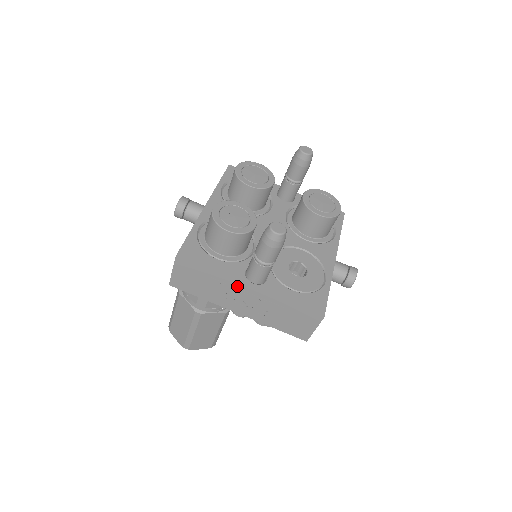
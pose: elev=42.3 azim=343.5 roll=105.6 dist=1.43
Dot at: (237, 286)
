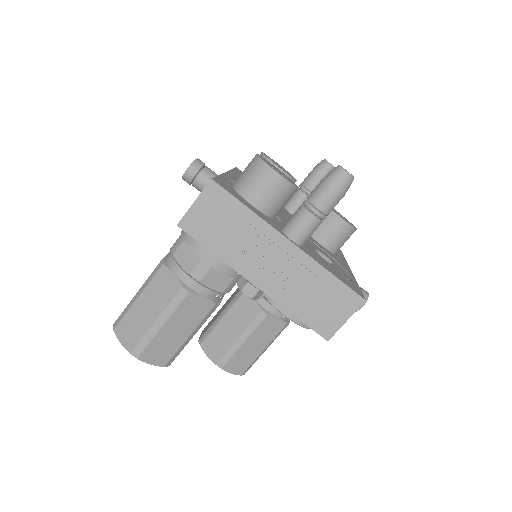
Dot at: (273, 238)
